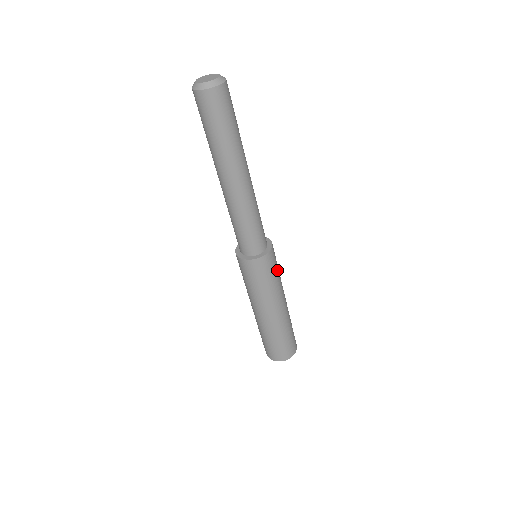
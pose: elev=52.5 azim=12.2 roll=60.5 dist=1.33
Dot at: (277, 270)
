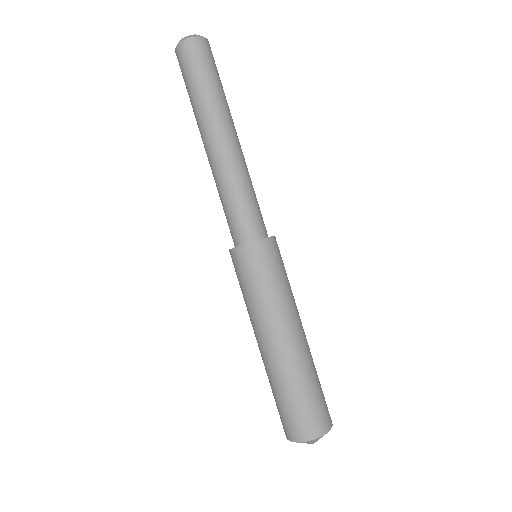
Dot at: (280, 274)
